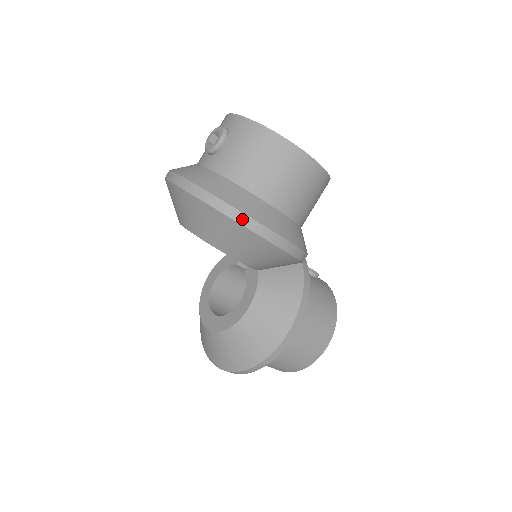
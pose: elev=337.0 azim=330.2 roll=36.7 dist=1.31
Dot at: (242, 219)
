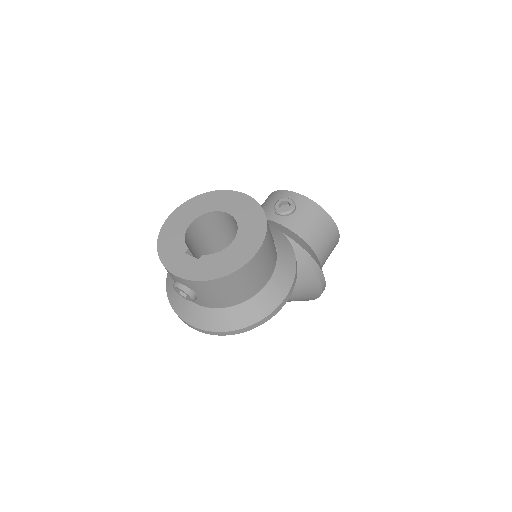
Dot at: (260, 323)
